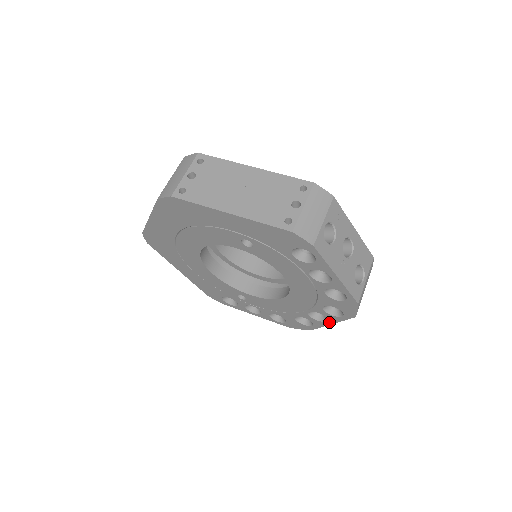
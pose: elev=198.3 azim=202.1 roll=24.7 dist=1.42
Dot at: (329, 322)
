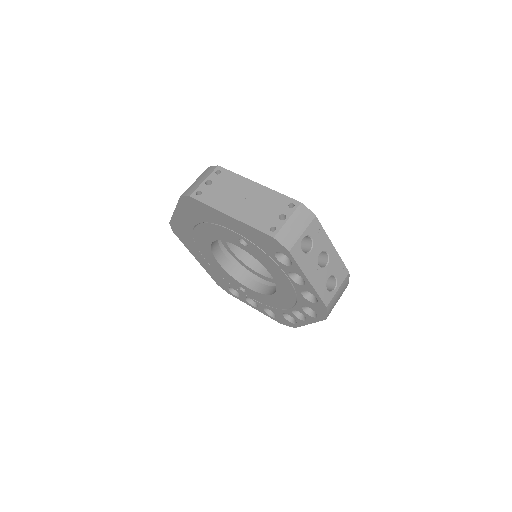
Dot at: (308, 322)
